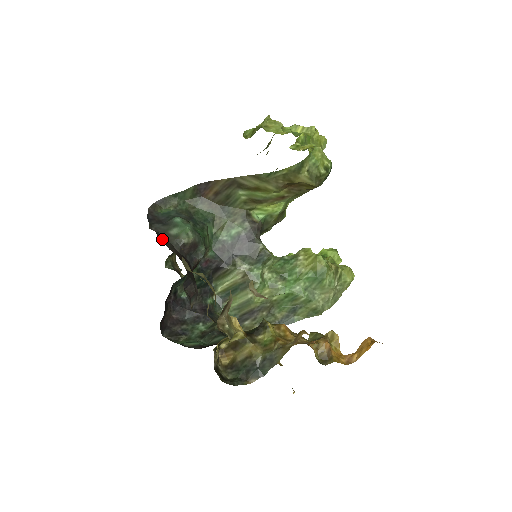
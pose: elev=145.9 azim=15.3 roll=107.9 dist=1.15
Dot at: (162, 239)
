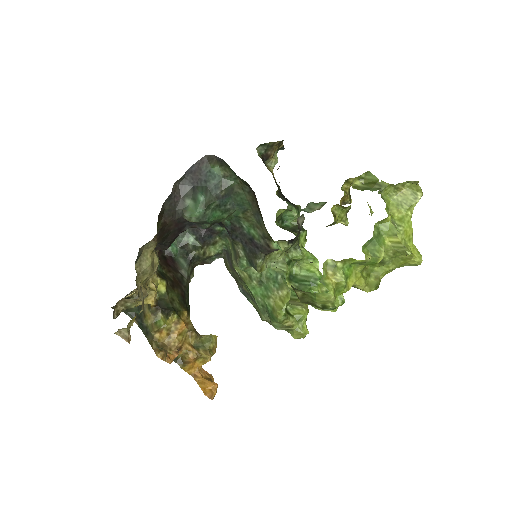
Dot at: (169, 204)
